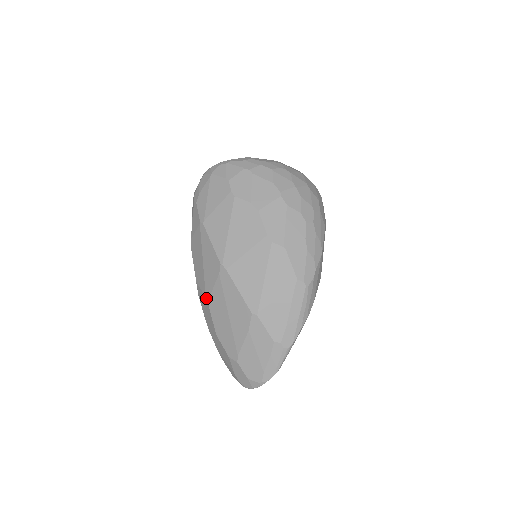
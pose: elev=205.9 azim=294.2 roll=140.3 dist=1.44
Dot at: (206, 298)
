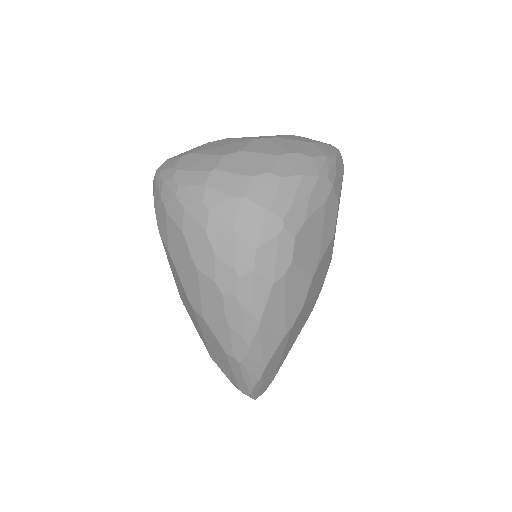
Dot at: occluded
